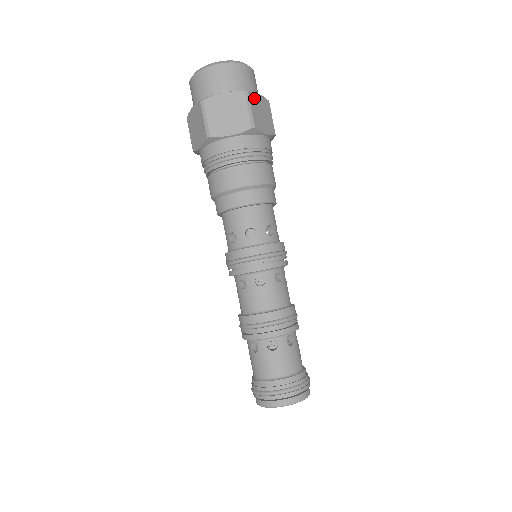
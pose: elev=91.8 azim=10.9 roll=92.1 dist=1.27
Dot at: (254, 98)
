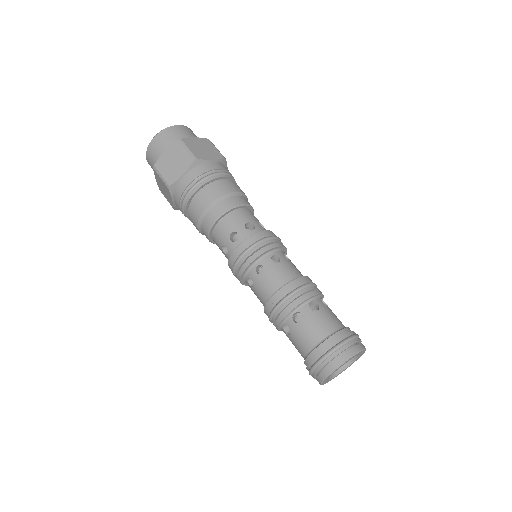
Dot at: (189, 141)
